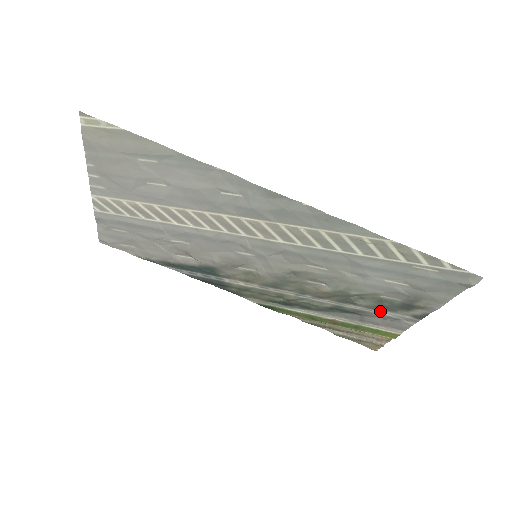
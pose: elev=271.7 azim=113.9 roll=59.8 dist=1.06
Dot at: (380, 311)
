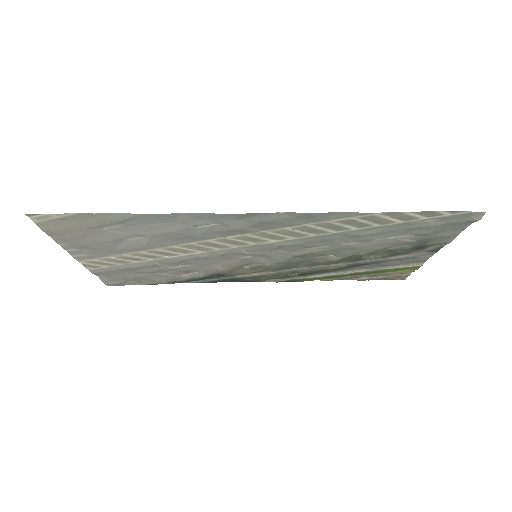
Dot at: (395, 257)
